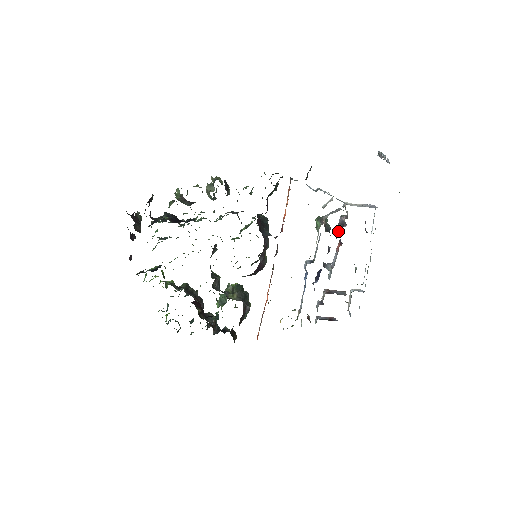
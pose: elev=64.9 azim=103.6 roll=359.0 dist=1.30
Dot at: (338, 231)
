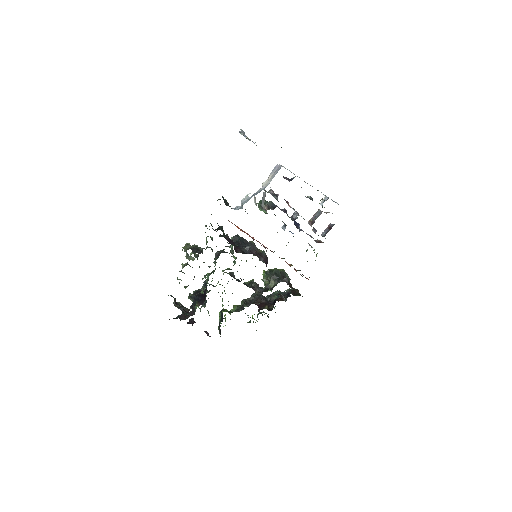
Dot at: (278, 201)
